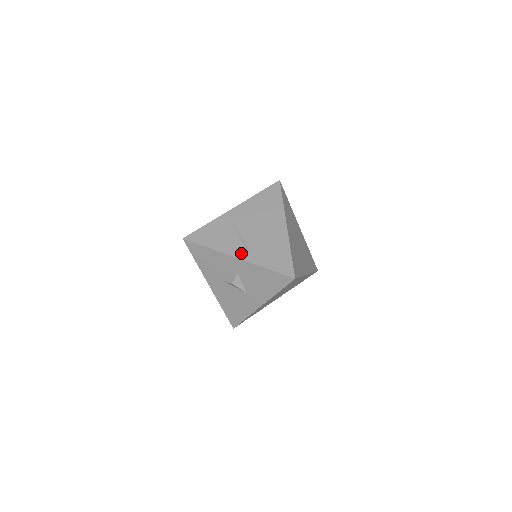
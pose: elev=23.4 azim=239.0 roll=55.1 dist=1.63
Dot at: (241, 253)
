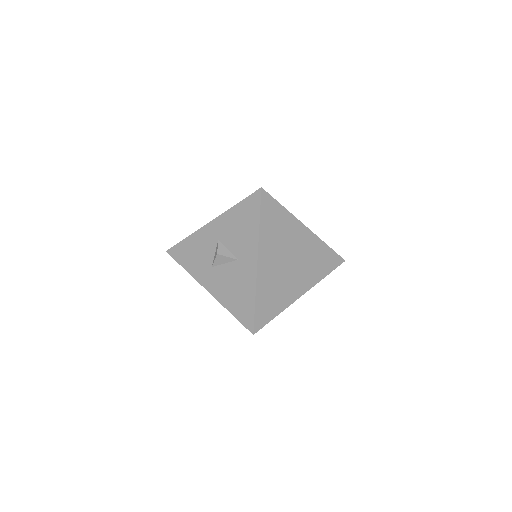
Dot at: occluded
